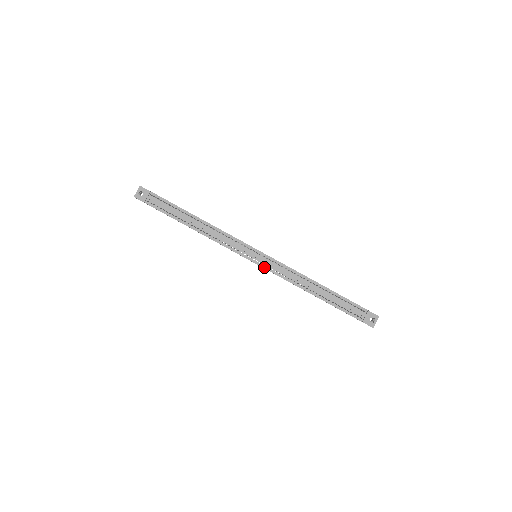
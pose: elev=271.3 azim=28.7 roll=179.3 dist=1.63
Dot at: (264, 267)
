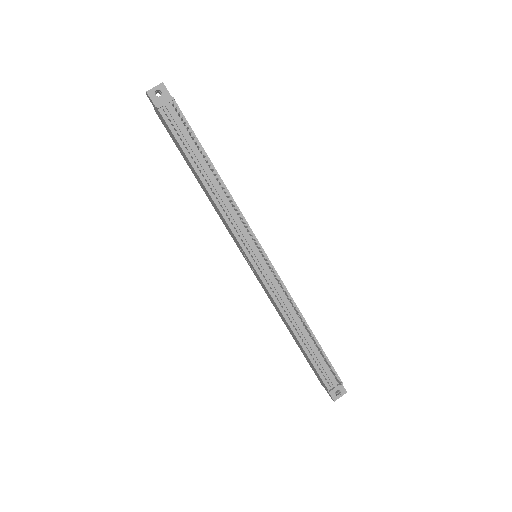
Dot at: (261, 276)
